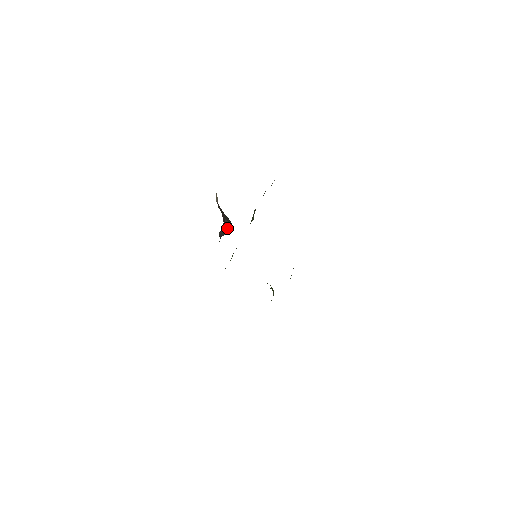
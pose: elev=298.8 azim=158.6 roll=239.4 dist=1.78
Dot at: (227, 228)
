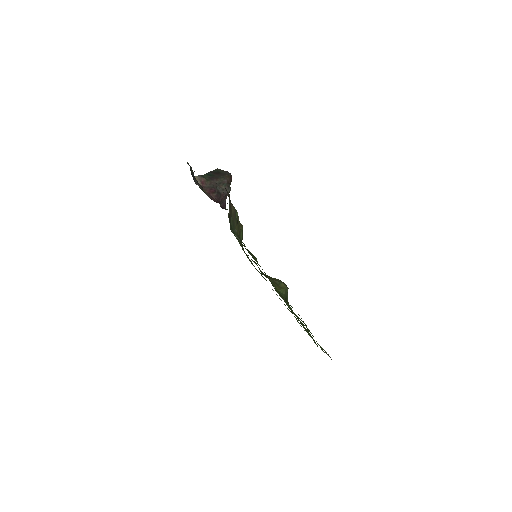
Dot at: (226, 193)
